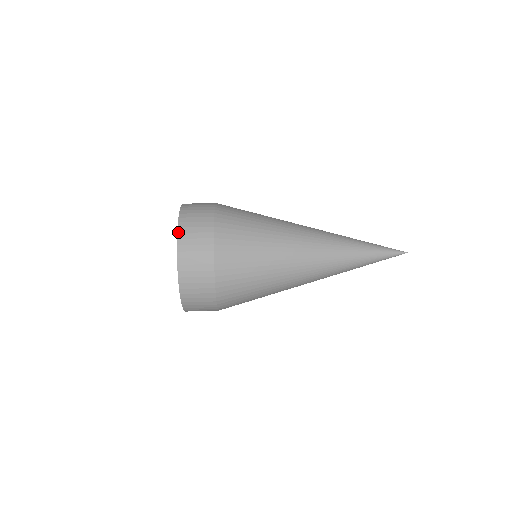
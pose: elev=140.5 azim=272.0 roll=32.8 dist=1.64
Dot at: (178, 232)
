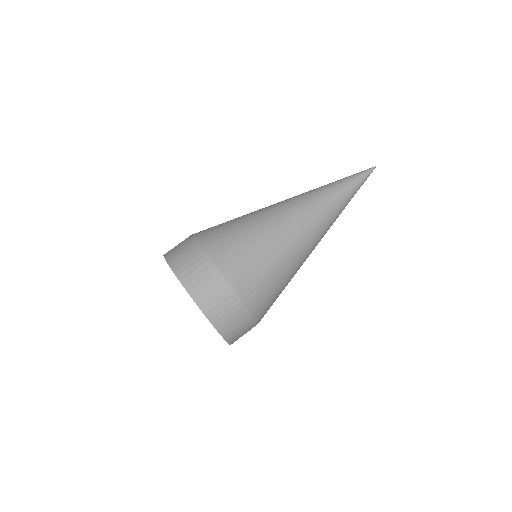
Dot at: (184, 286)
